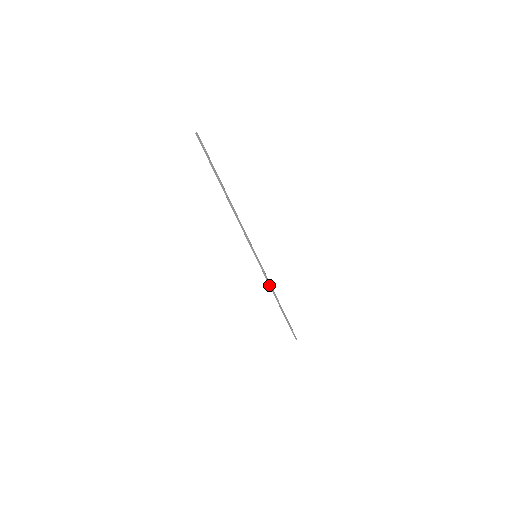
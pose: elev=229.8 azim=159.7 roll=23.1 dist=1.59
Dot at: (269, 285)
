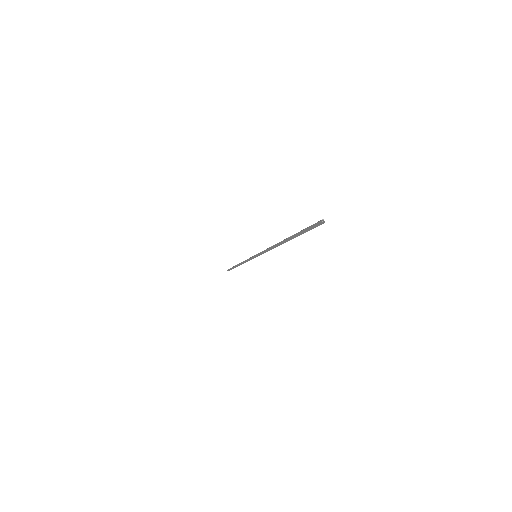
Dot at: (244, 261)
